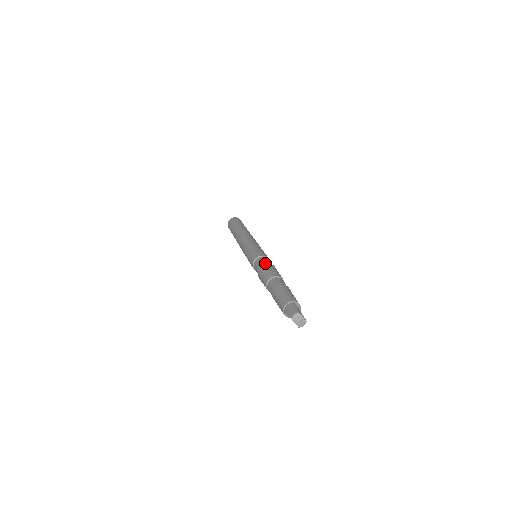
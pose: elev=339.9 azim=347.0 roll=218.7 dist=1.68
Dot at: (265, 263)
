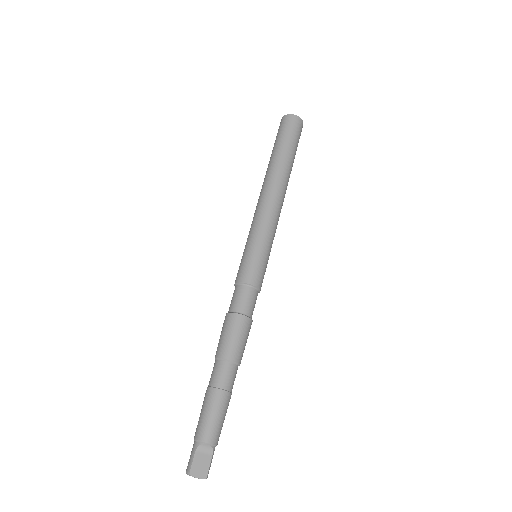
Dot at: (231, 309)
